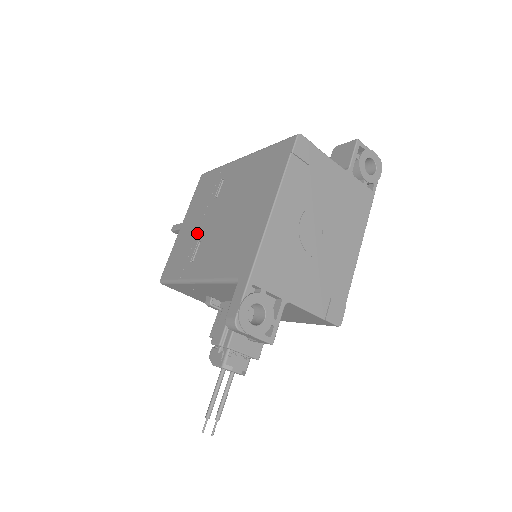
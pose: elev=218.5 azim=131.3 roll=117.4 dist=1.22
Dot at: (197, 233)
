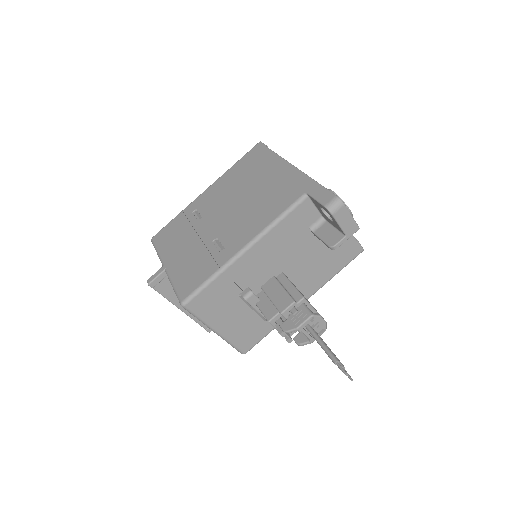
Dot at: (203, 242)
